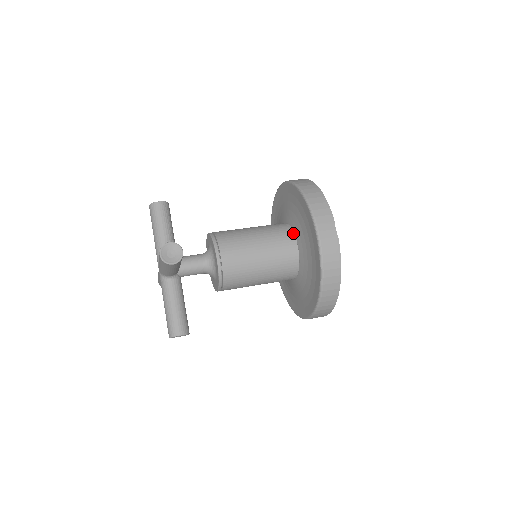
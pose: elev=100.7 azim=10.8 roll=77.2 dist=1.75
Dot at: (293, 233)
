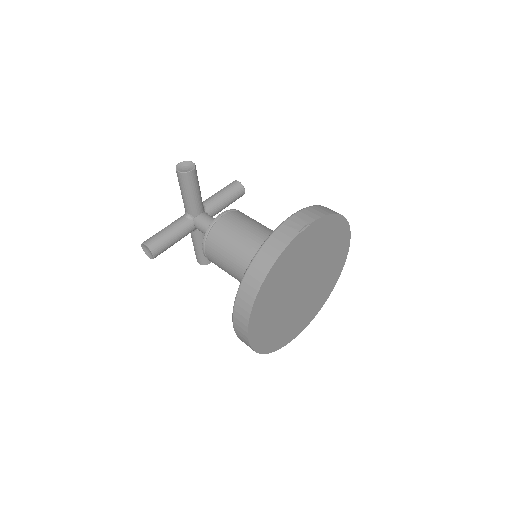
Dot at: occluded
